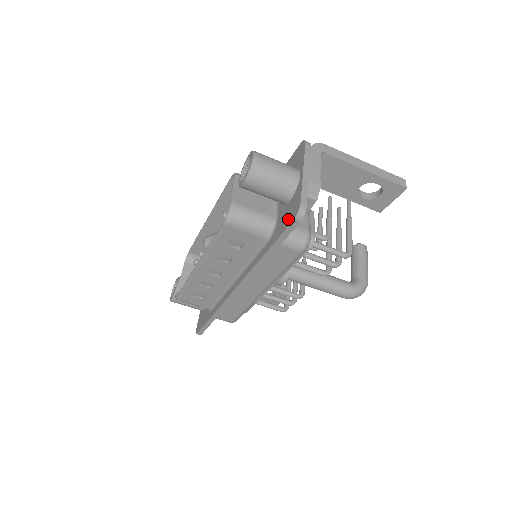
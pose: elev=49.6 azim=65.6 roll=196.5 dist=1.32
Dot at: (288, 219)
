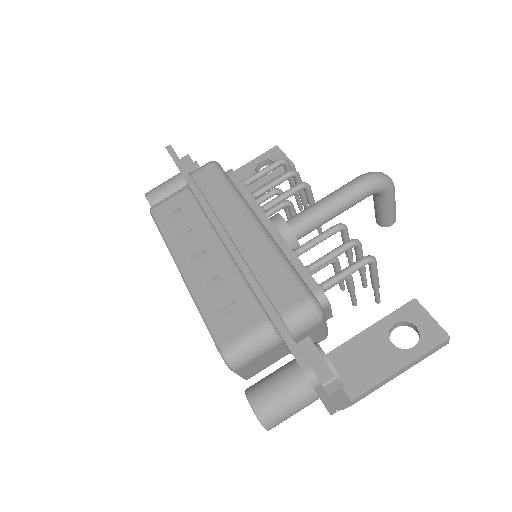
Dot at: occluded
